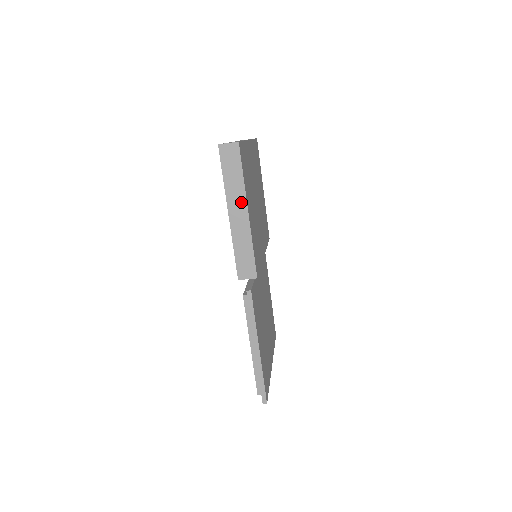
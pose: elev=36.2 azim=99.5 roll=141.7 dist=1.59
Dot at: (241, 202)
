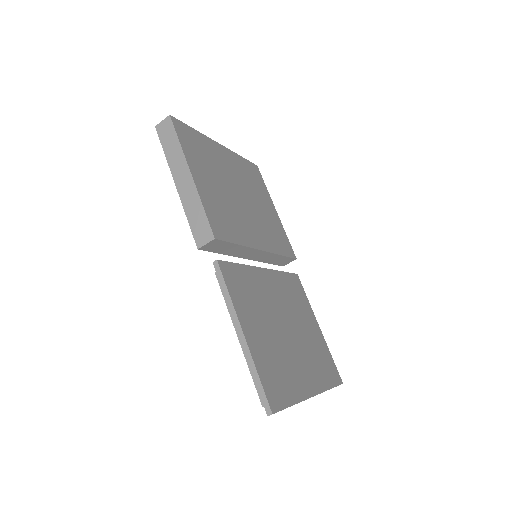
Dot at: (183, 167)
